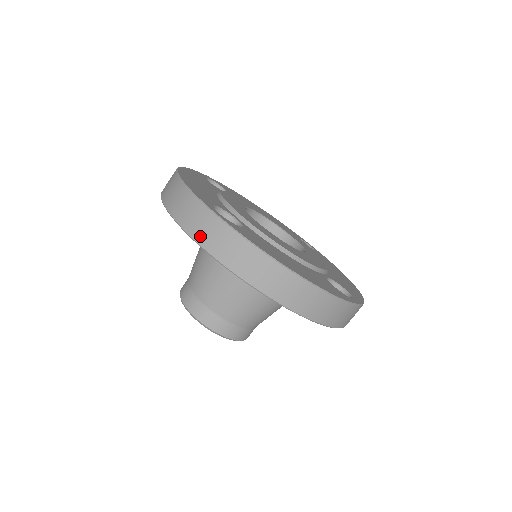
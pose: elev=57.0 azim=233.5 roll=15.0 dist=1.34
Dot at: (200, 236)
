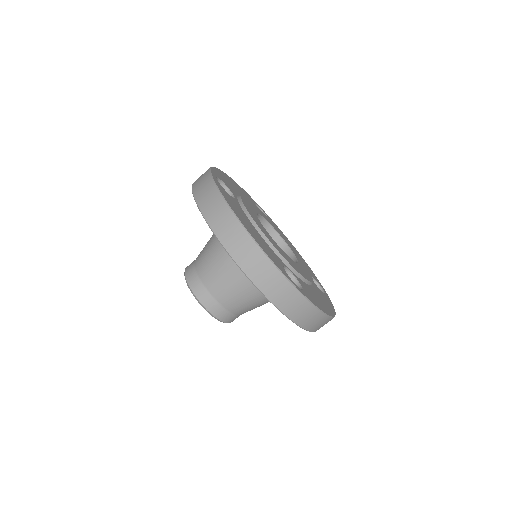
Dot at: (196, 187)
